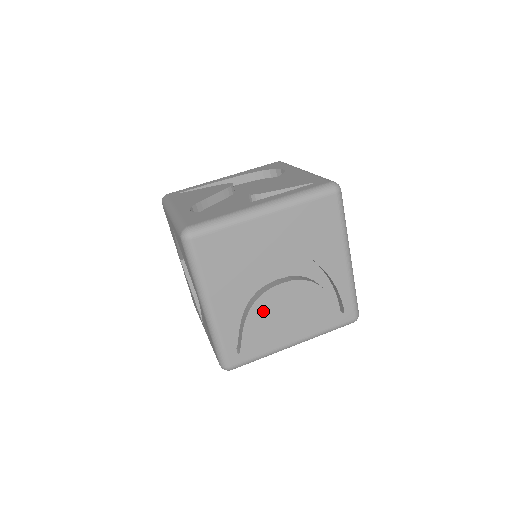
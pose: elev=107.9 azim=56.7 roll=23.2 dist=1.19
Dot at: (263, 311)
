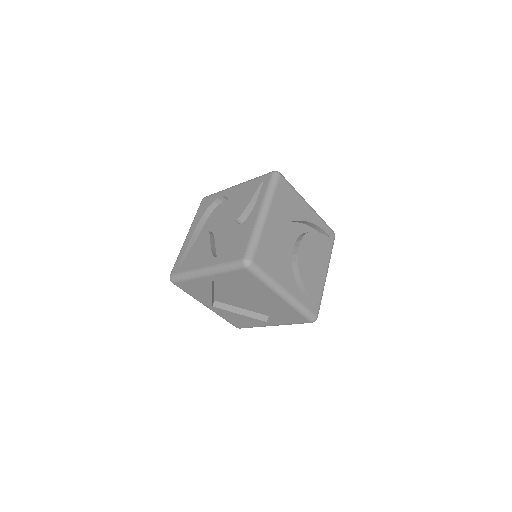
Dot at: (304, 270)
